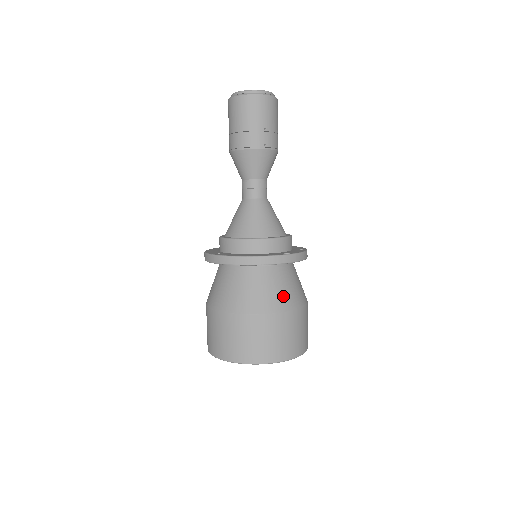
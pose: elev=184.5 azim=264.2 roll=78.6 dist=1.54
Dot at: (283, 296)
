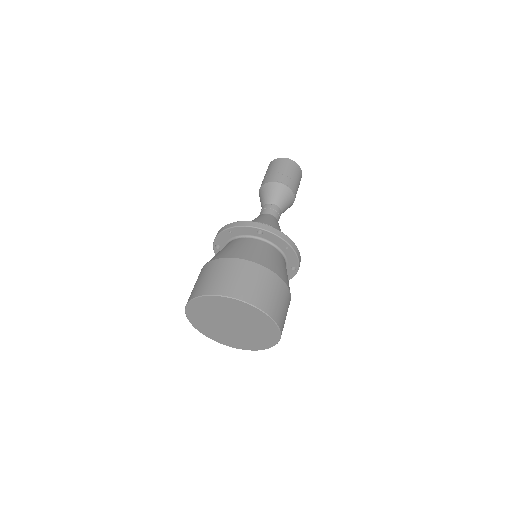
Dot at: (247, 252)
